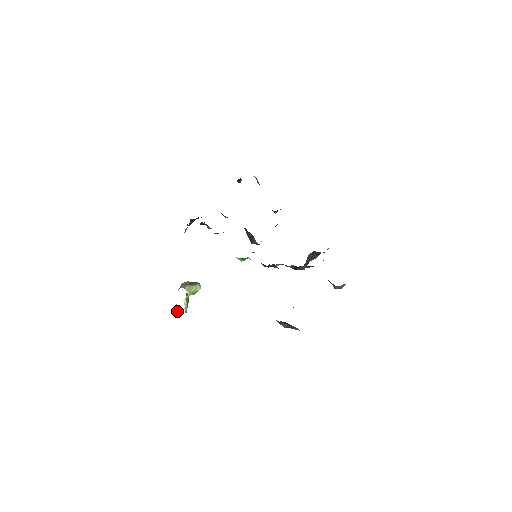
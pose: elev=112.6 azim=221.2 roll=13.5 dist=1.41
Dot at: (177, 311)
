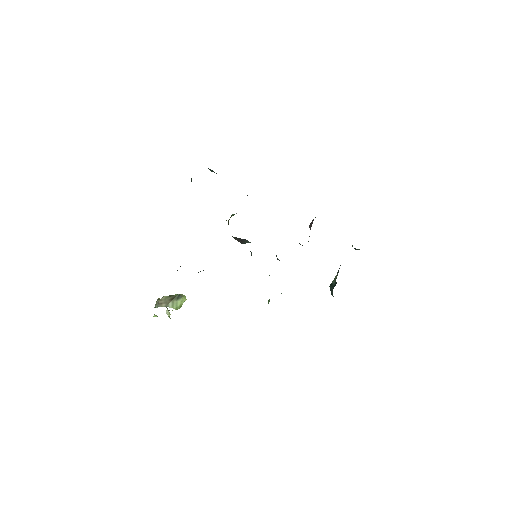
Dot at: (153, 316)
